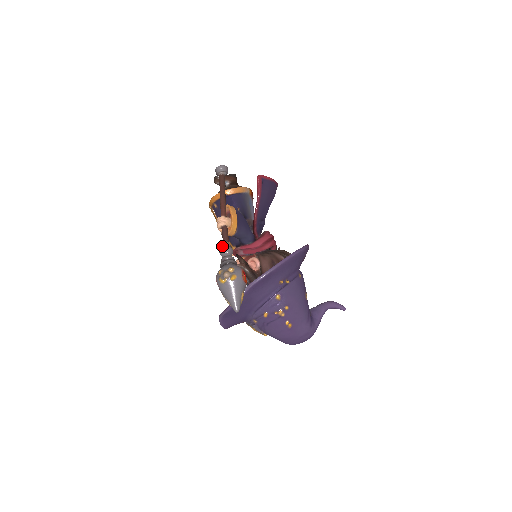
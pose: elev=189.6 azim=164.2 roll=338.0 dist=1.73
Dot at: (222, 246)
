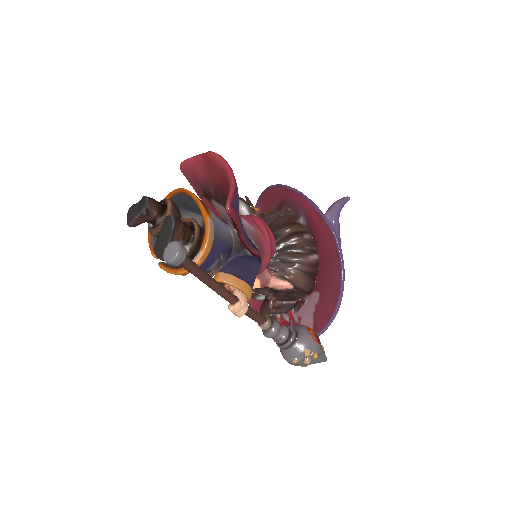
Dot at: (264, 331)
